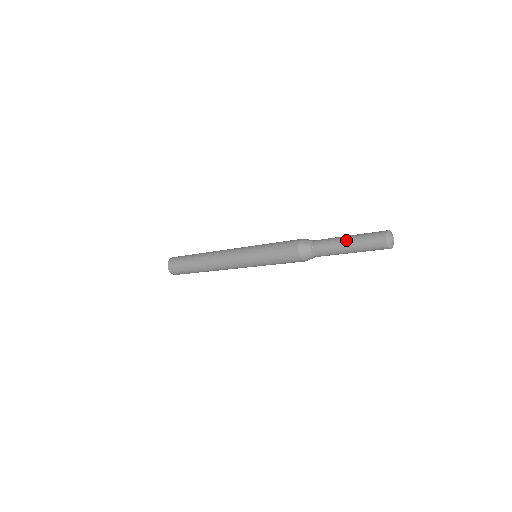
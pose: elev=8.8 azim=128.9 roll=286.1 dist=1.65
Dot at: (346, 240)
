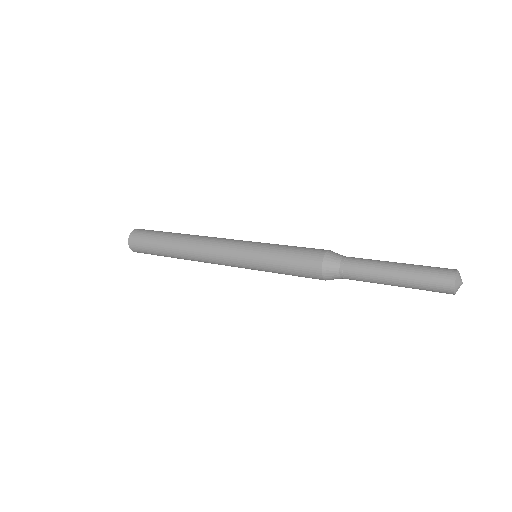
Dot at: (394, 273)
